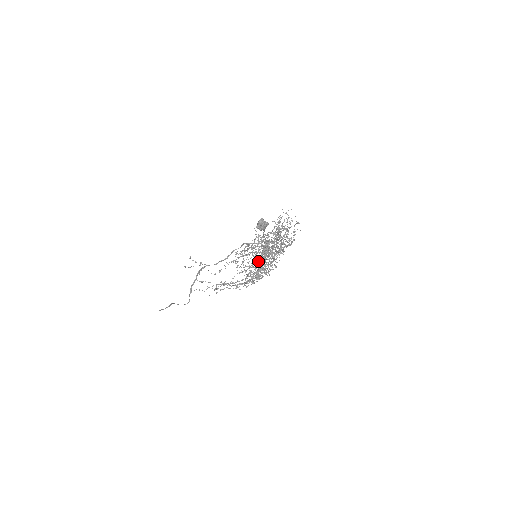
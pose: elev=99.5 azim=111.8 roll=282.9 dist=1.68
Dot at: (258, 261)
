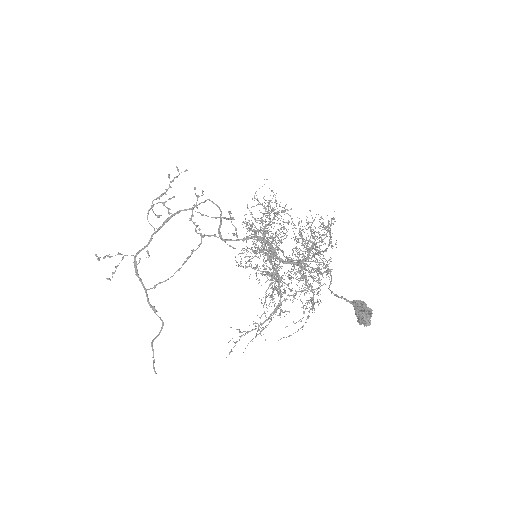
Dot at: (311, 301)
